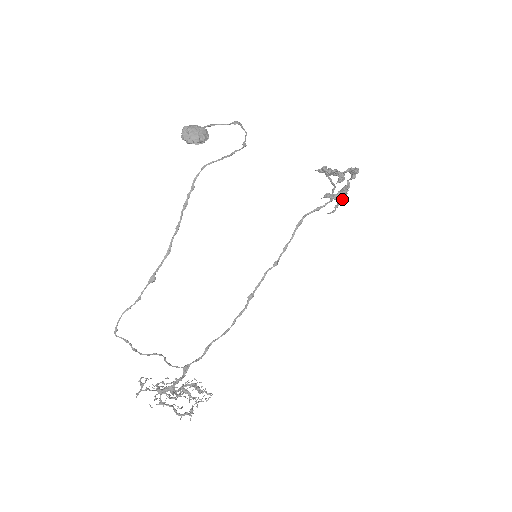
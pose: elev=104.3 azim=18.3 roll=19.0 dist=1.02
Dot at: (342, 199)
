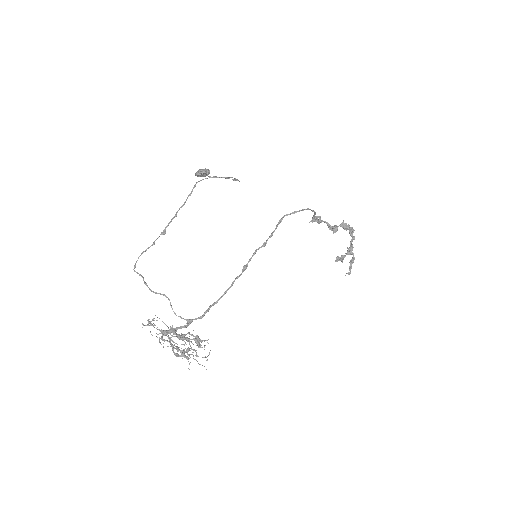
Dot at: (352, 260)
